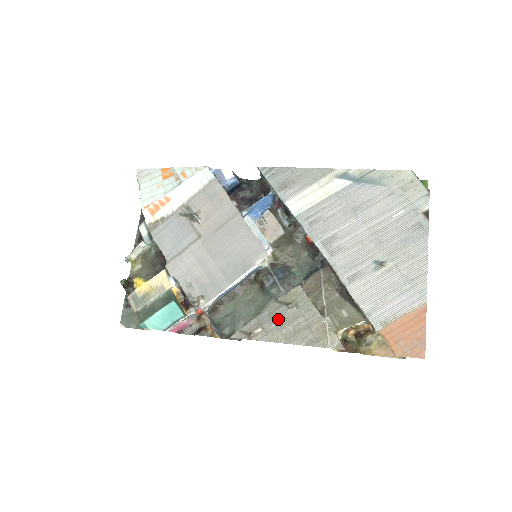
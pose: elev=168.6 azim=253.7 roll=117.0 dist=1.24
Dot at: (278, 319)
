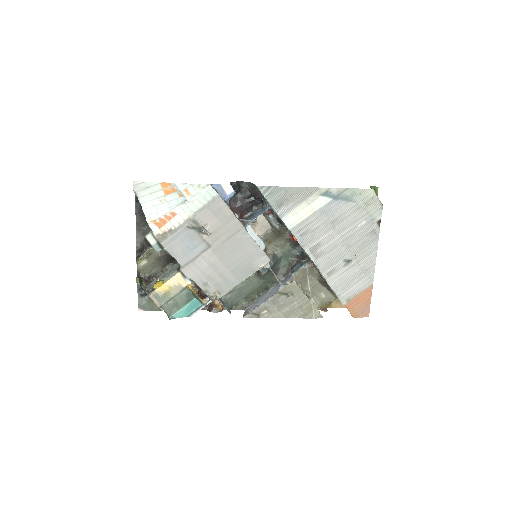
Dot at: (279, 304)
